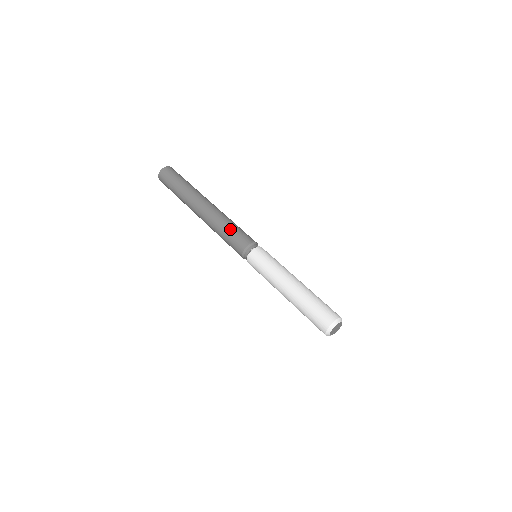
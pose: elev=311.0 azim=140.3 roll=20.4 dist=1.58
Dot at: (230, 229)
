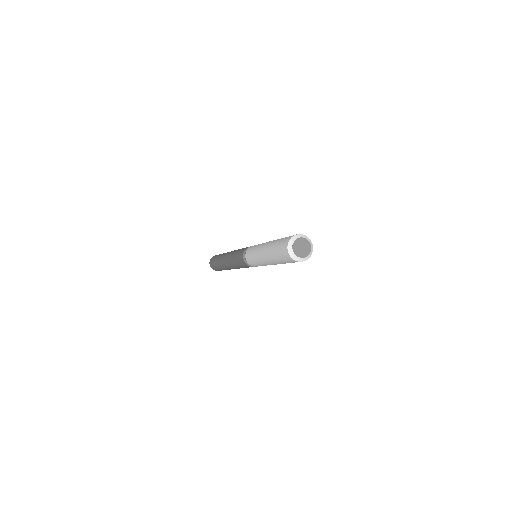
Dot at: (236, 254)
